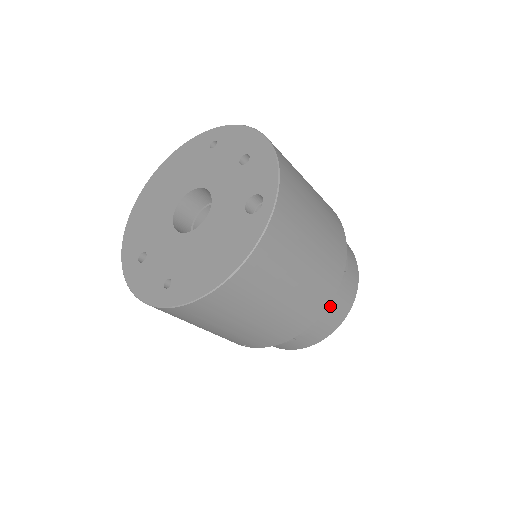
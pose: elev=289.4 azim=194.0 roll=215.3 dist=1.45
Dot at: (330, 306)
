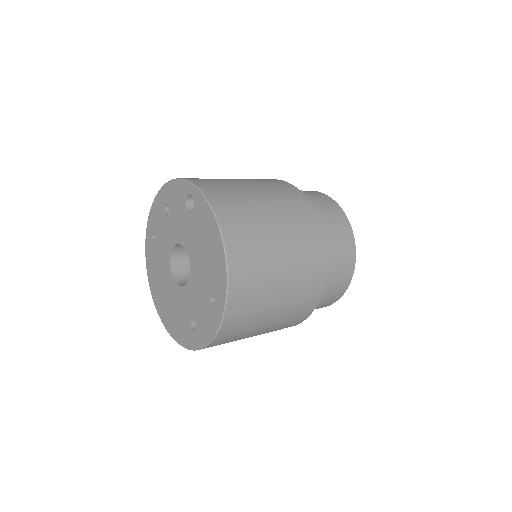
Dot at: (319, 211)
